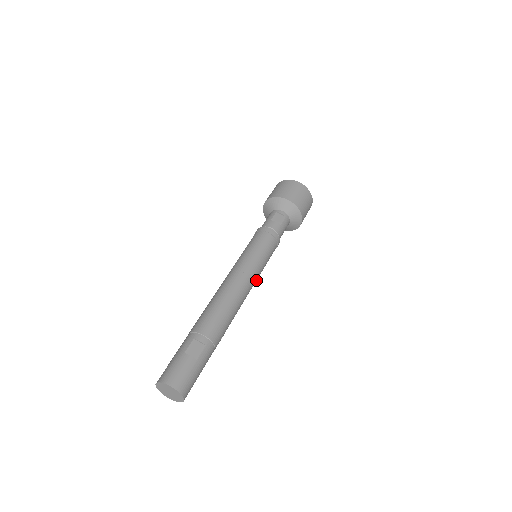
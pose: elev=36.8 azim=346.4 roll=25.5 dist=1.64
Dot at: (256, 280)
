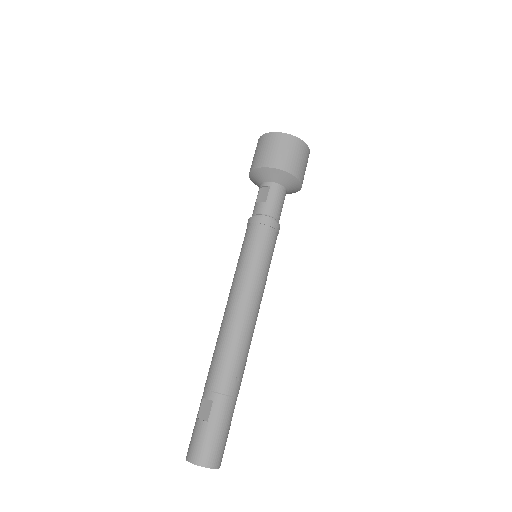
Dot at: (259, 287)
